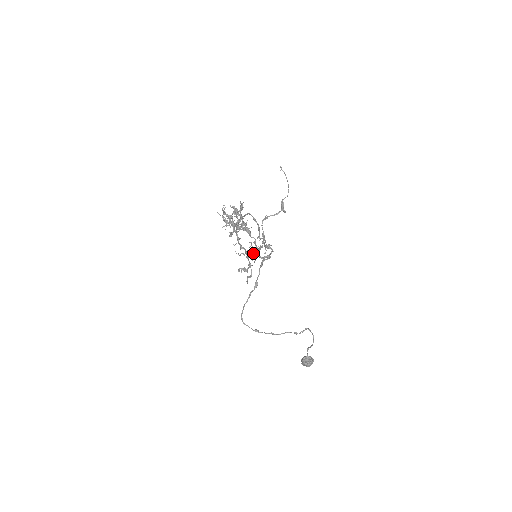
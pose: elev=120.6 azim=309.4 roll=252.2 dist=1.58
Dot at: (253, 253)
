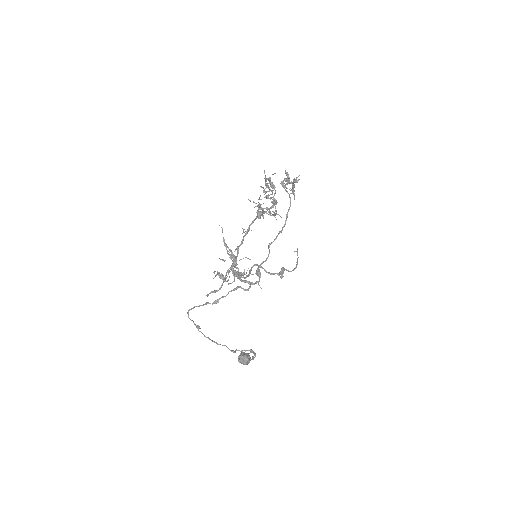
Dot at: (235, 273)
